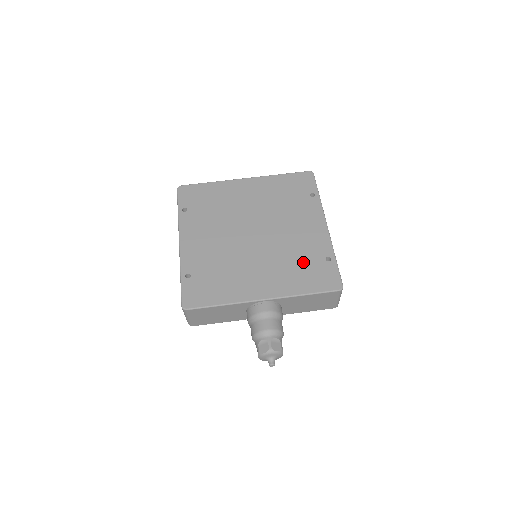
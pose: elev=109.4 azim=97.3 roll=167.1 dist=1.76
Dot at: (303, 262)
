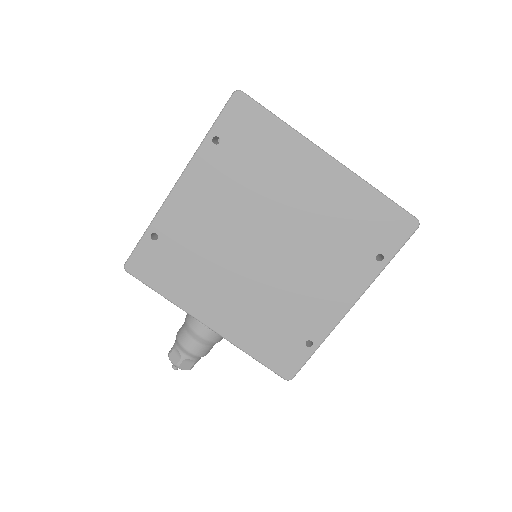
Dot at: (281, 325)
